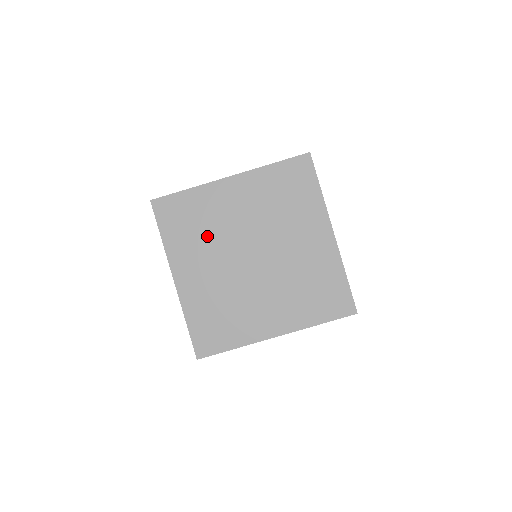
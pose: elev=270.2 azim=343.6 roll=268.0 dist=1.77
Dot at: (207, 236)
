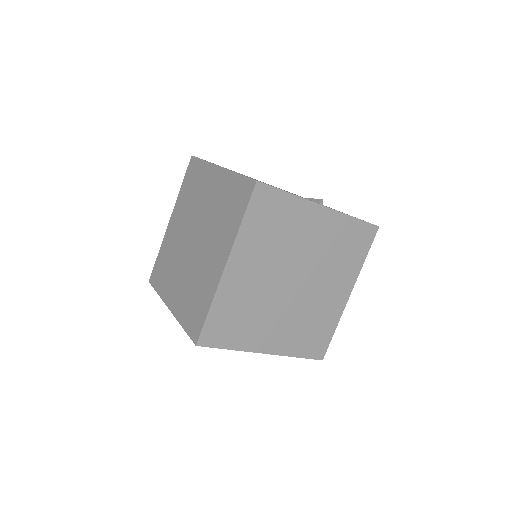
Dot at: (191, 203)
